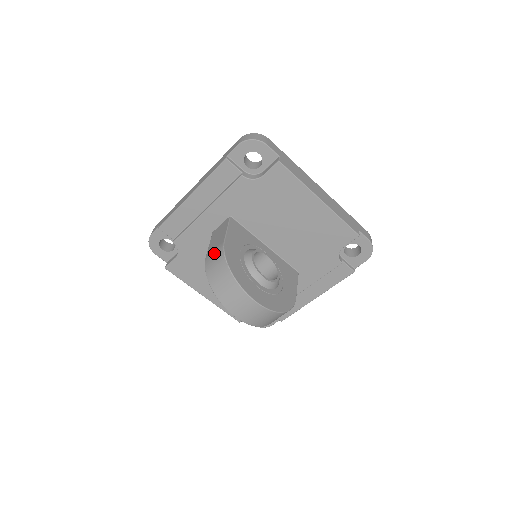
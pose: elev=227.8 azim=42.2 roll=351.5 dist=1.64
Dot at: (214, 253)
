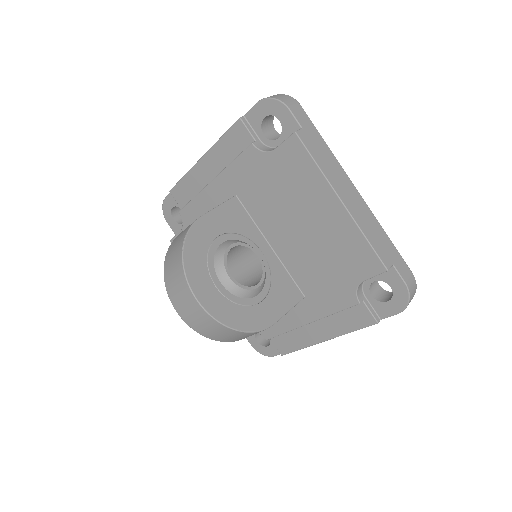
Dot at: occluded
